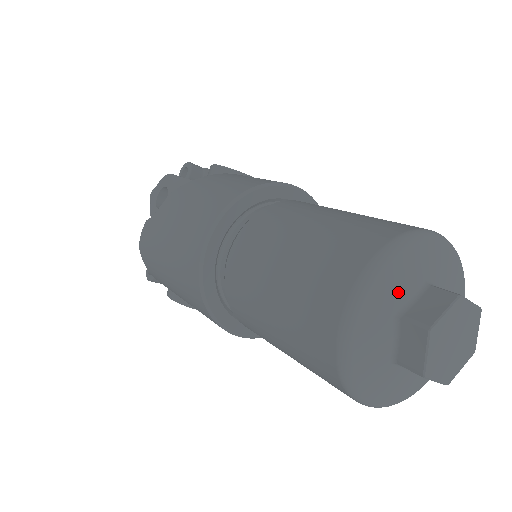
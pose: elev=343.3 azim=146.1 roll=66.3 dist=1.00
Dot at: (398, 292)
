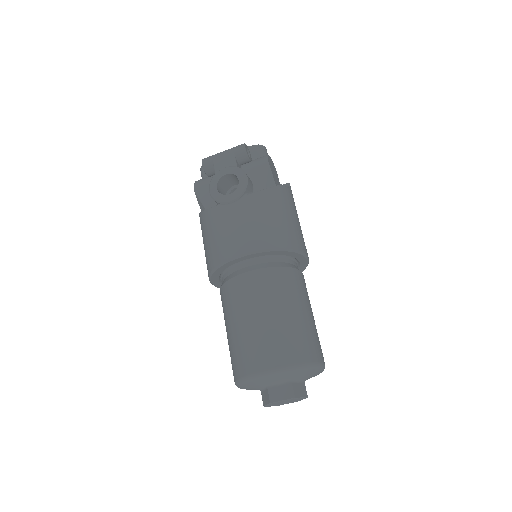
Dot at: (253, 388)
